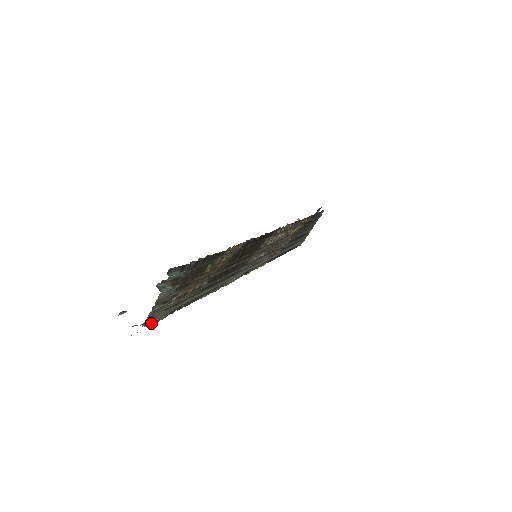
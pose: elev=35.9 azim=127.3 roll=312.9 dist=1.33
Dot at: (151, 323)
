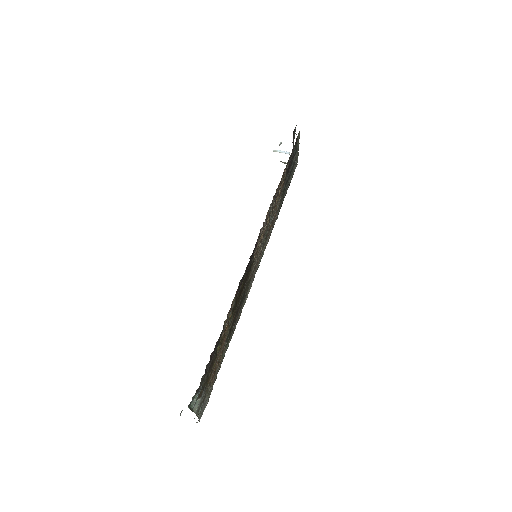
Dot at: (205, 406)
